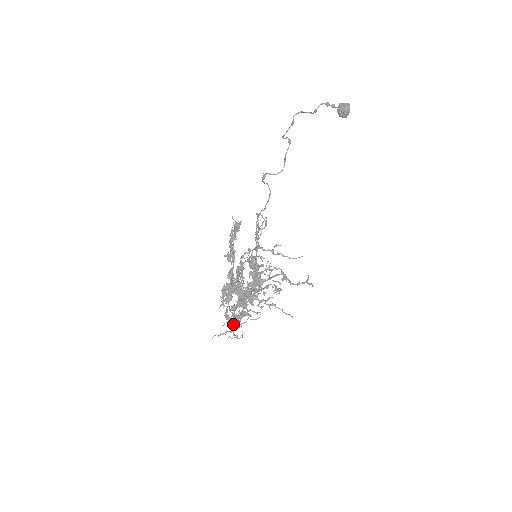
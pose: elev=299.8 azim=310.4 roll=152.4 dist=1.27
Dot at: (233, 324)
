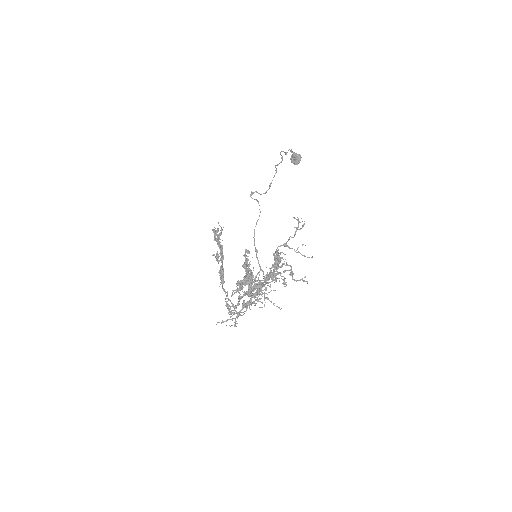
Dot at: (238, 312)
